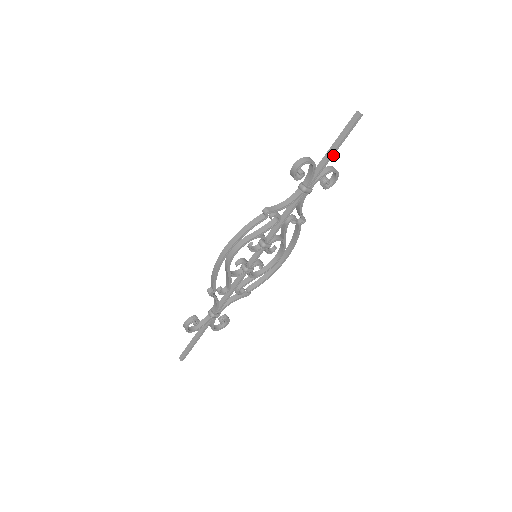
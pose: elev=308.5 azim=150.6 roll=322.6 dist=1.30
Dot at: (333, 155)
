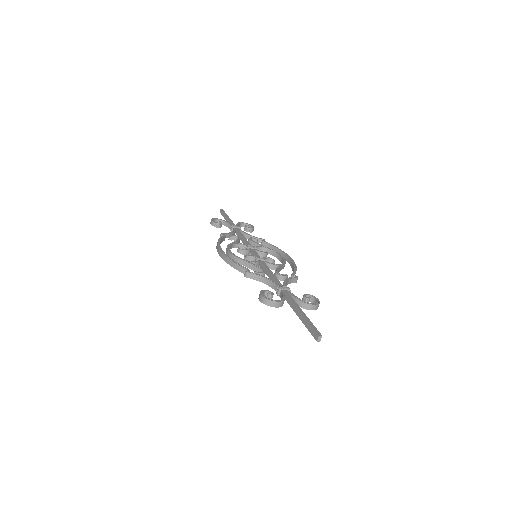
Dot at: (300, 315)
